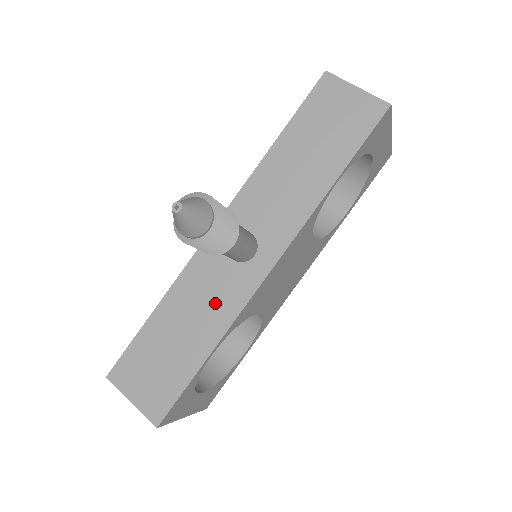
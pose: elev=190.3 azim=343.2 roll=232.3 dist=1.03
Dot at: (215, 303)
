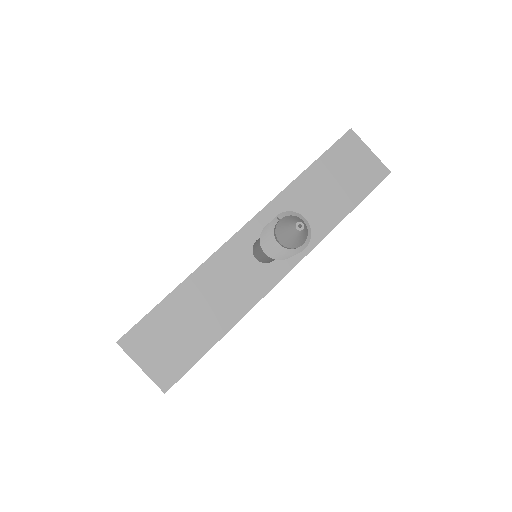
Dot at: (235, 292)
